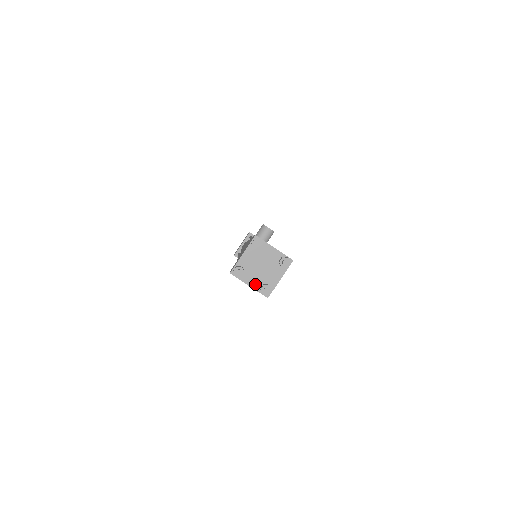
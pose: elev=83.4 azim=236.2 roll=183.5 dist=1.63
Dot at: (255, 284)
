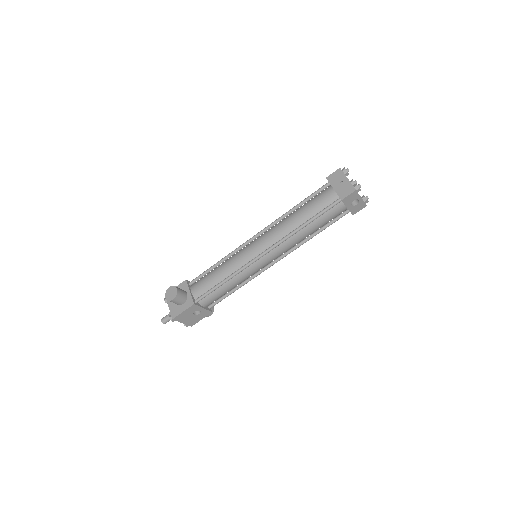
Dot at: occluded
